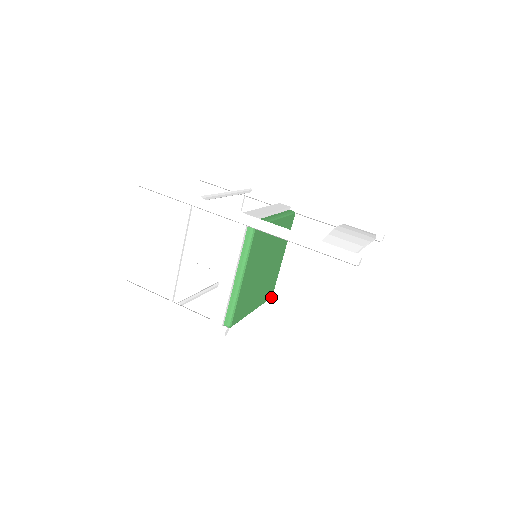
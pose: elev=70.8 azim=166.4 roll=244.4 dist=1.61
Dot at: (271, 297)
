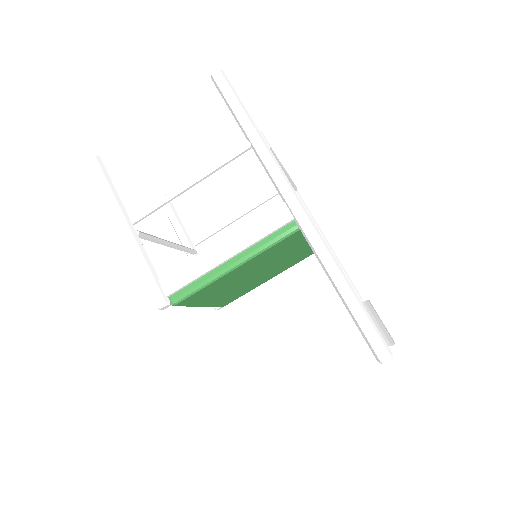
Dot at: occluded
